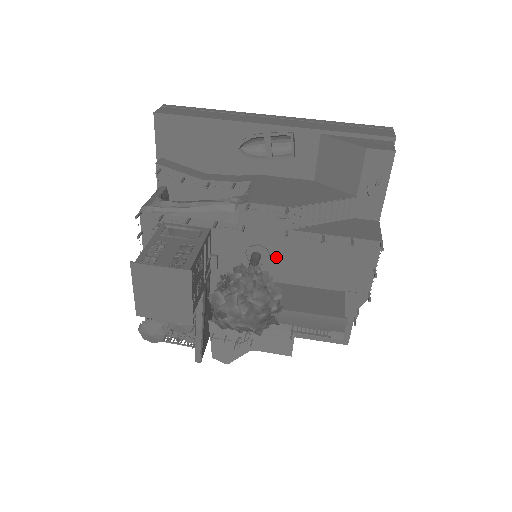
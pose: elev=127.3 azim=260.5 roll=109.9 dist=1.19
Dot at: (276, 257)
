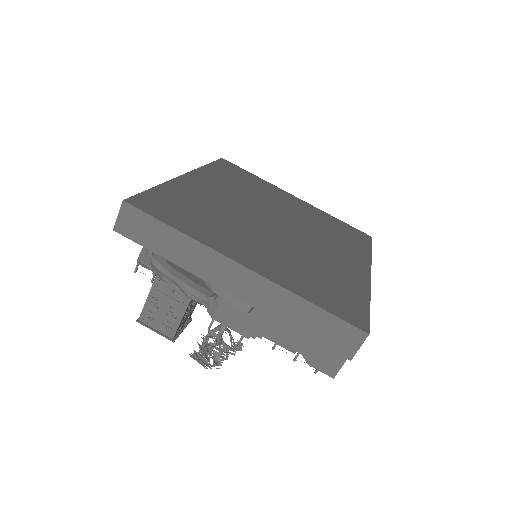
Dot at: occluded
